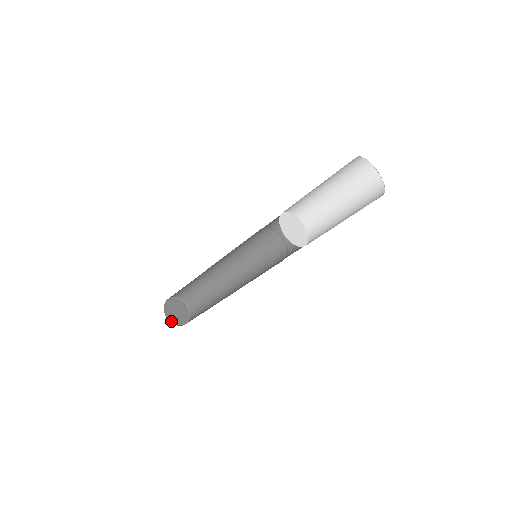
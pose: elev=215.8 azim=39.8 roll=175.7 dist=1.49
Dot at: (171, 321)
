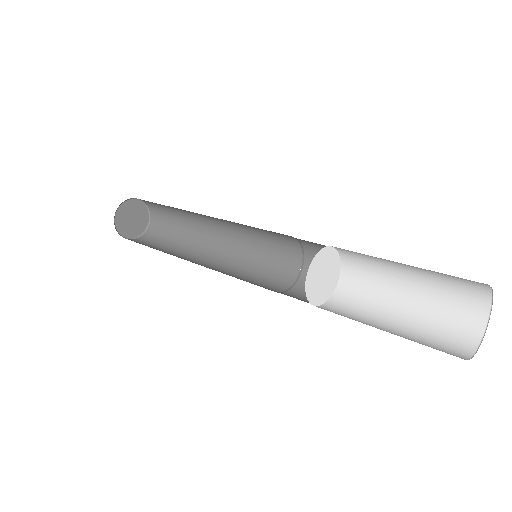
Dot at: (126, 236)
